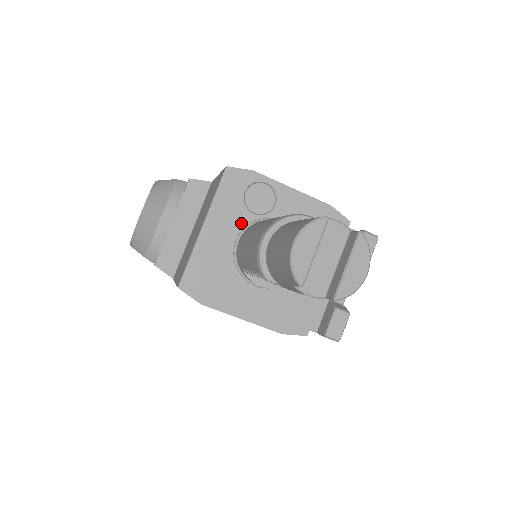
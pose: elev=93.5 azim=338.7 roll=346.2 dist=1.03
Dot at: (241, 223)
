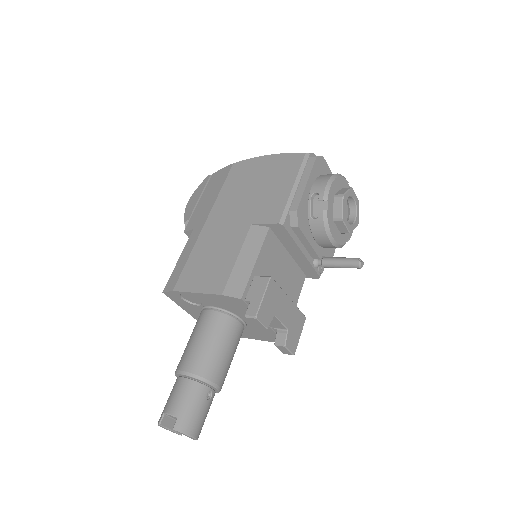
Dot at: (198, 309)
